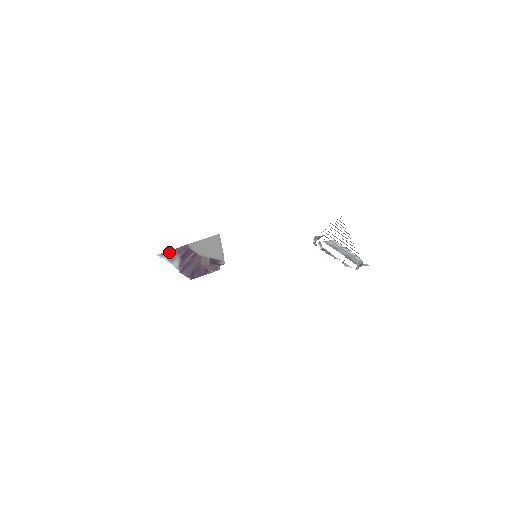
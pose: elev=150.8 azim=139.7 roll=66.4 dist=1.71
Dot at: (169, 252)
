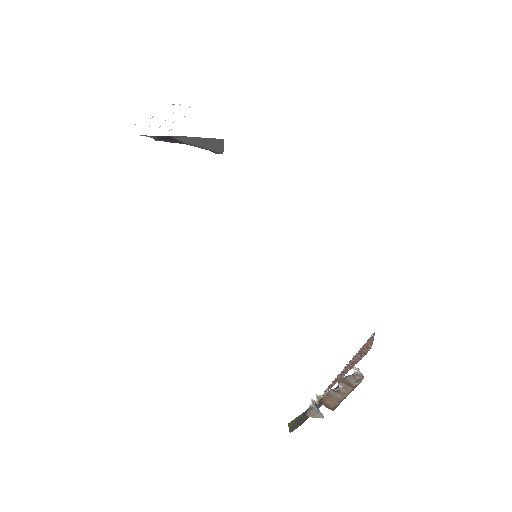
Dot at: occluded
